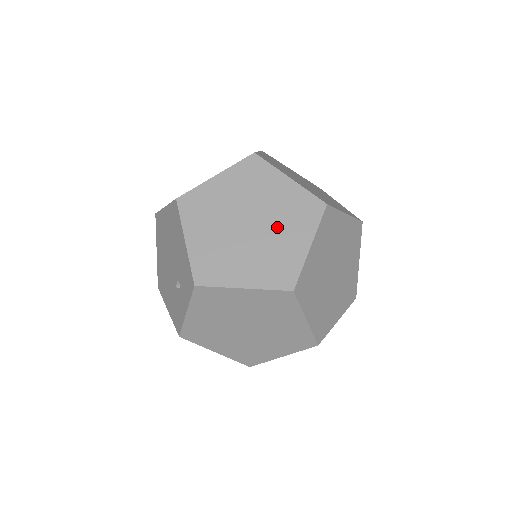
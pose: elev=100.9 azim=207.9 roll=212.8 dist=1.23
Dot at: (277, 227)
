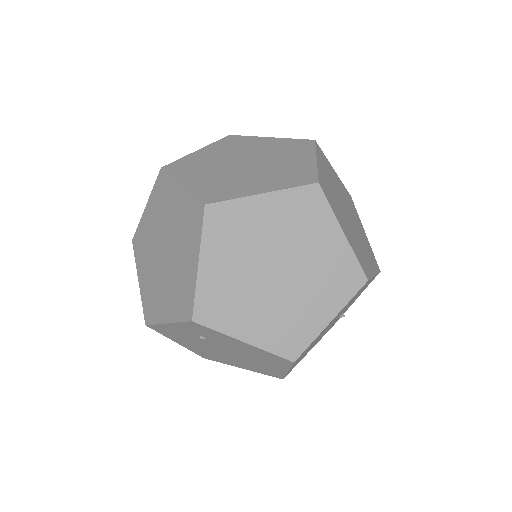
Dot at: (260, 173)
